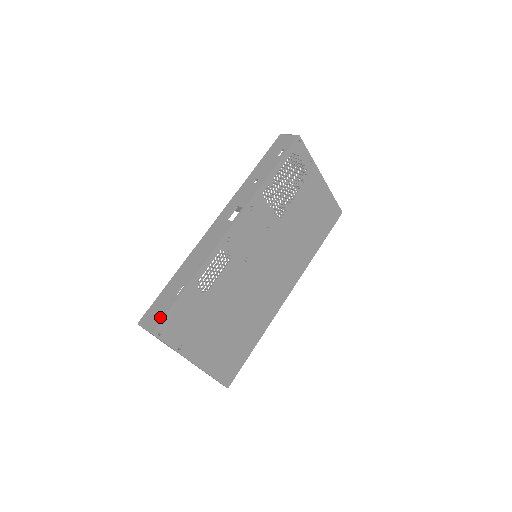
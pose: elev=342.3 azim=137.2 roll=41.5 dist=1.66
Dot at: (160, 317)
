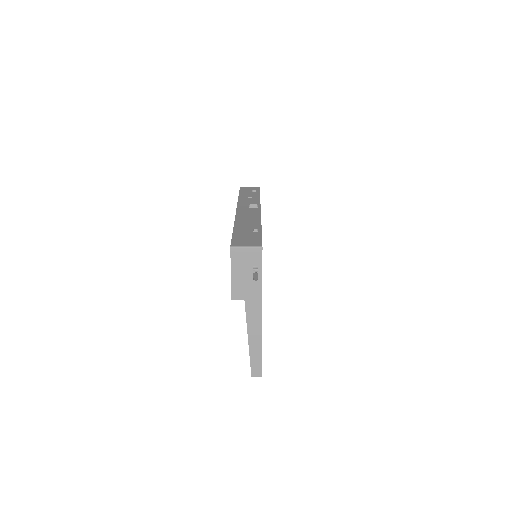
Dot at: (257, 240)
